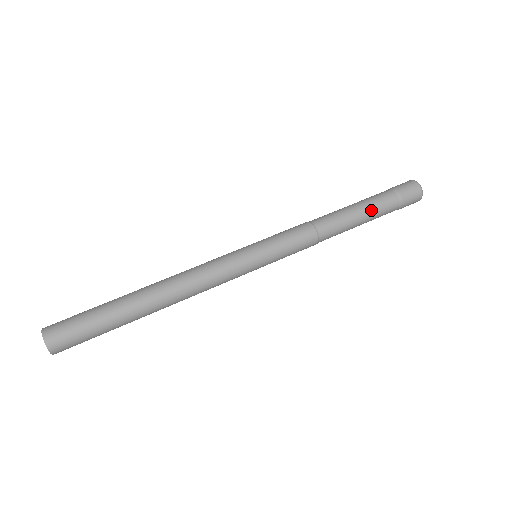
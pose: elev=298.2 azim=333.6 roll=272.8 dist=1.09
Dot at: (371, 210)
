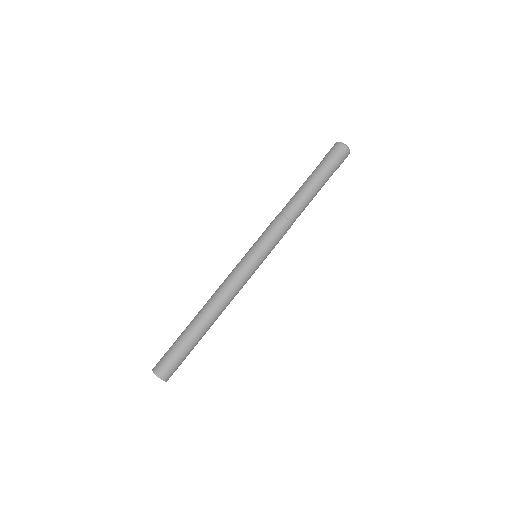
Dot at: (318, 184)
